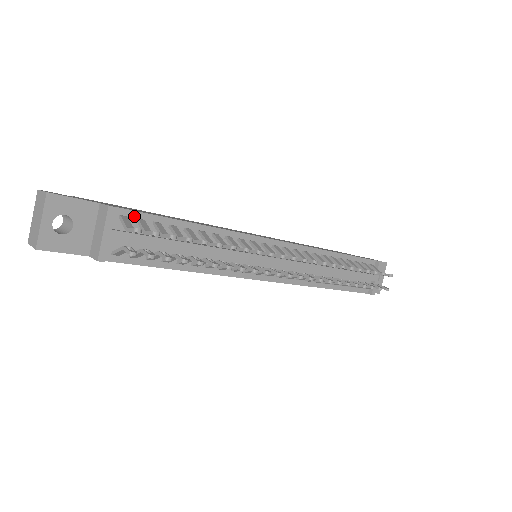
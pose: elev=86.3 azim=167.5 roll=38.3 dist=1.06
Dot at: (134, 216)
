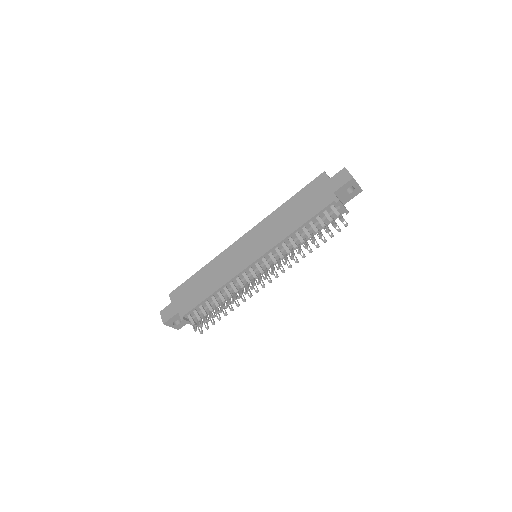
Dot at: (191, 312)
